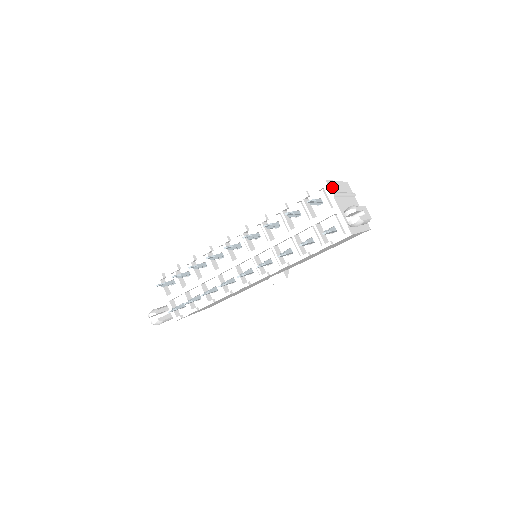
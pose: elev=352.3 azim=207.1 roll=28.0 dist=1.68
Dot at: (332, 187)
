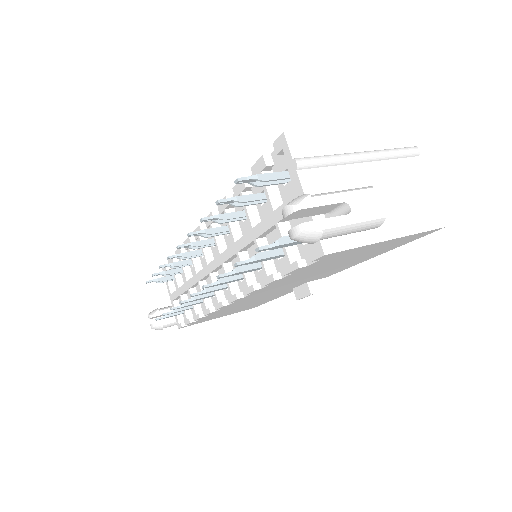
Dot at: (309, 145)
